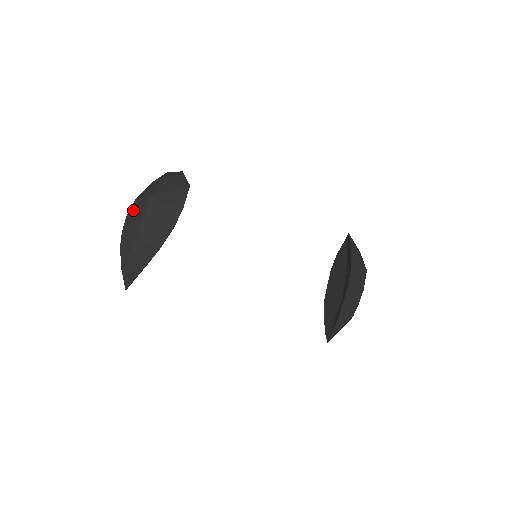
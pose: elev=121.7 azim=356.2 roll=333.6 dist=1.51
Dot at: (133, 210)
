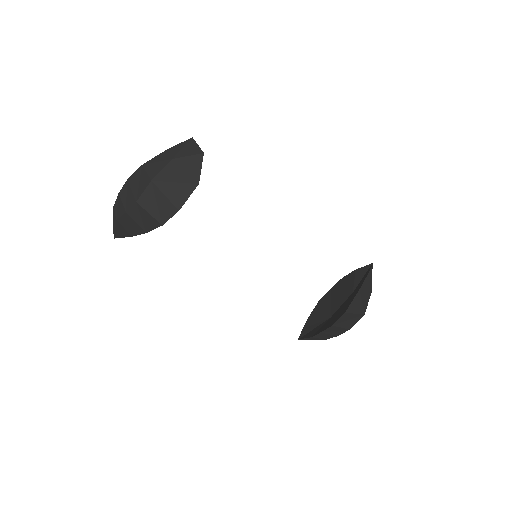
Dot at: (134, 178)
